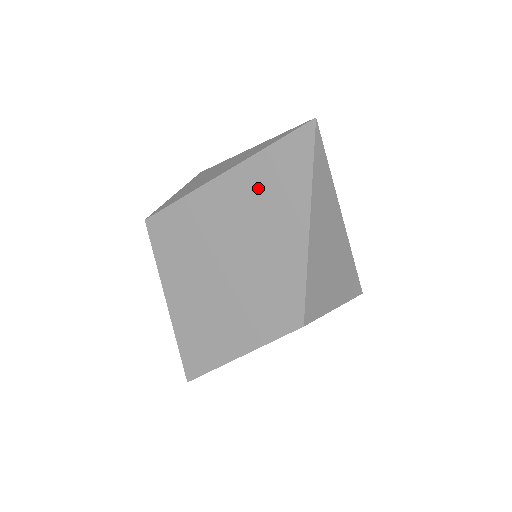
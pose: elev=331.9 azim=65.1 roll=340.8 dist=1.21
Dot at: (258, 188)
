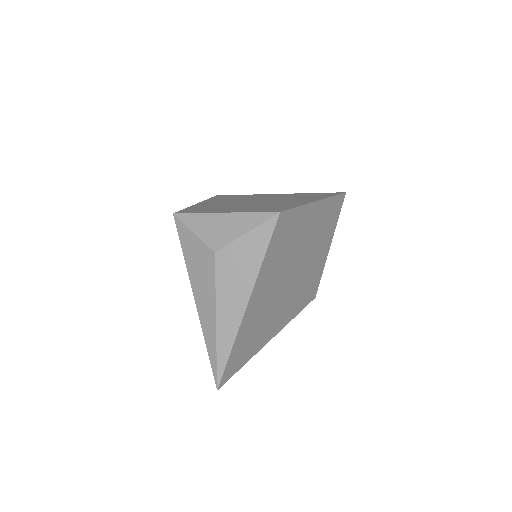
Dot at: occluded
